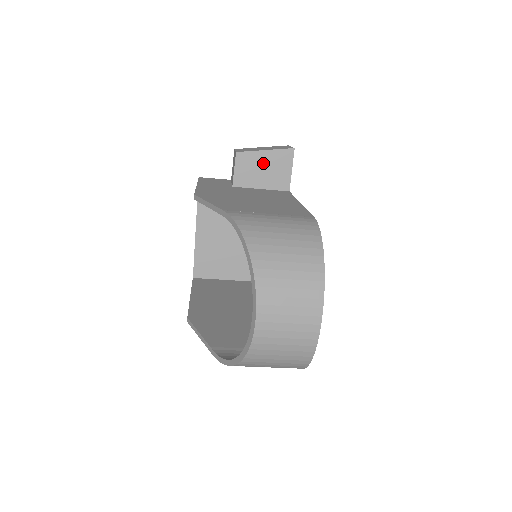
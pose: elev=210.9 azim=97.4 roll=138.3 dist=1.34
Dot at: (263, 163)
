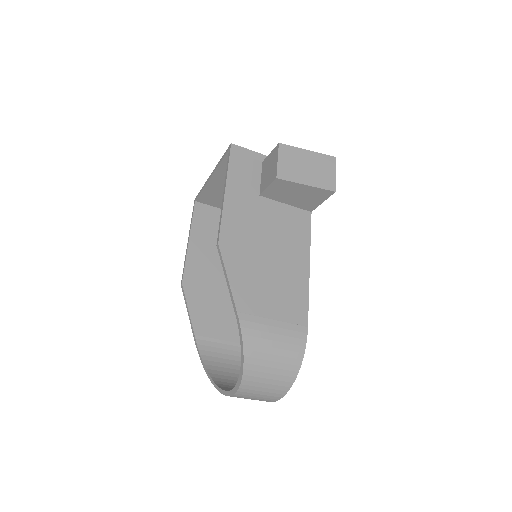
Dot at: (298, 191)
